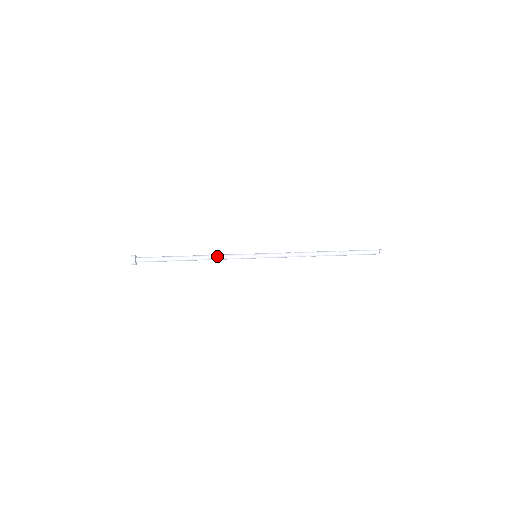
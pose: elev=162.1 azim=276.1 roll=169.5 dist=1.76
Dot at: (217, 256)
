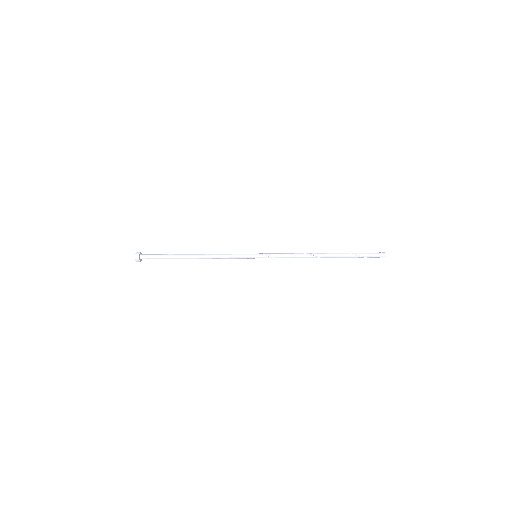
Dot at: (218, 254)
